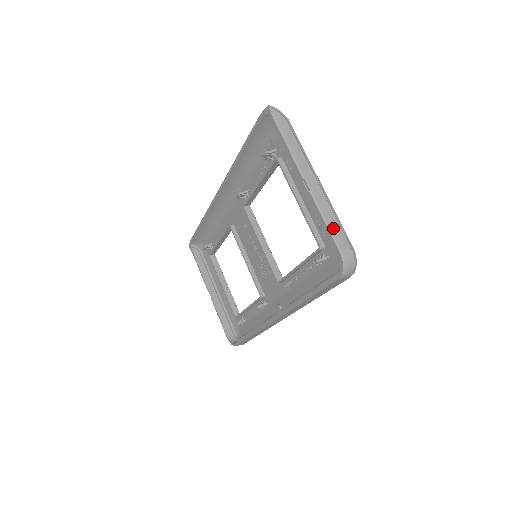
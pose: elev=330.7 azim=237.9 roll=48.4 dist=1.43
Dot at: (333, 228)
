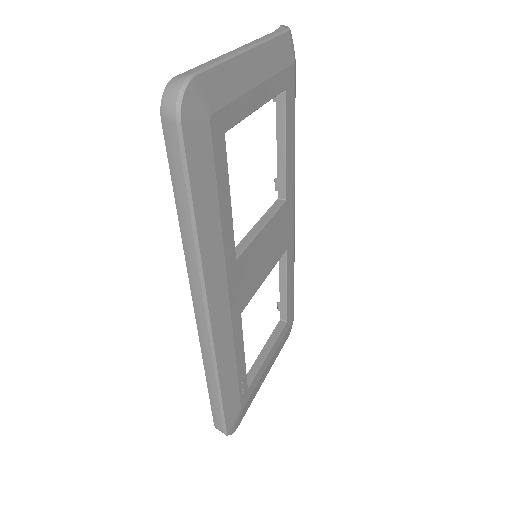
Dot at: (202, 66)
